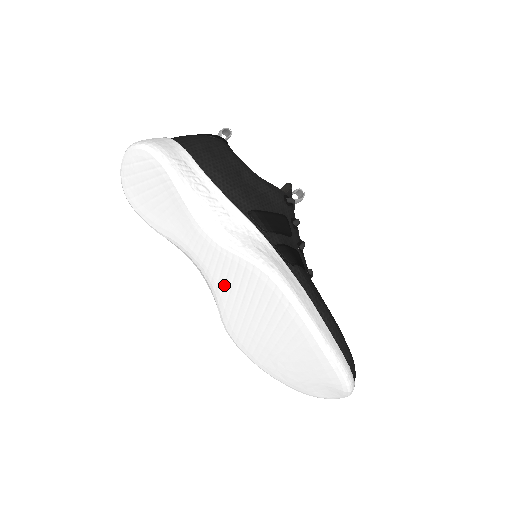
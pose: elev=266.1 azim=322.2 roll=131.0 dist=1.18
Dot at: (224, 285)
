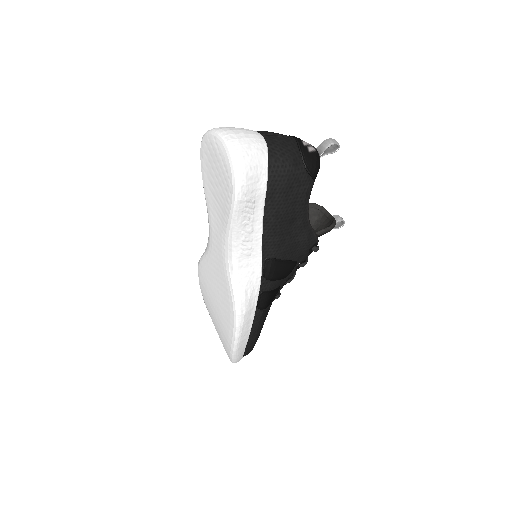
Dot at: (213, 267)
